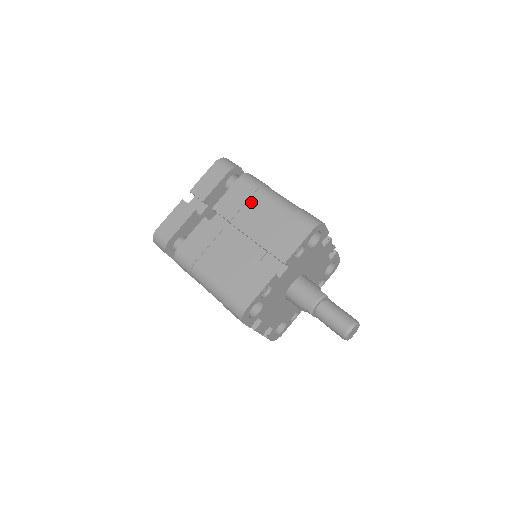
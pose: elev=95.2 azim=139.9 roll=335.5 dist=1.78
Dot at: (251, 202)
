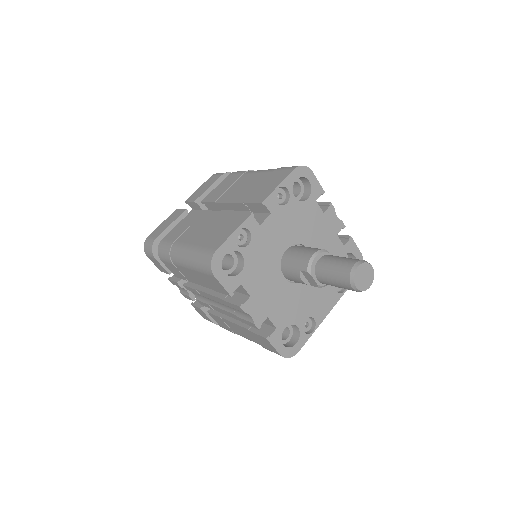
Dot at: (237, 182)
